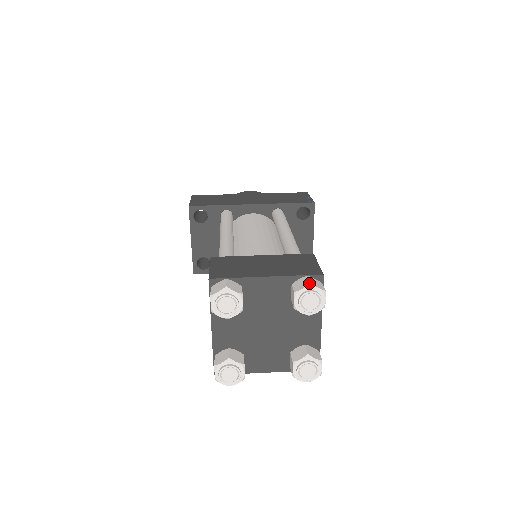
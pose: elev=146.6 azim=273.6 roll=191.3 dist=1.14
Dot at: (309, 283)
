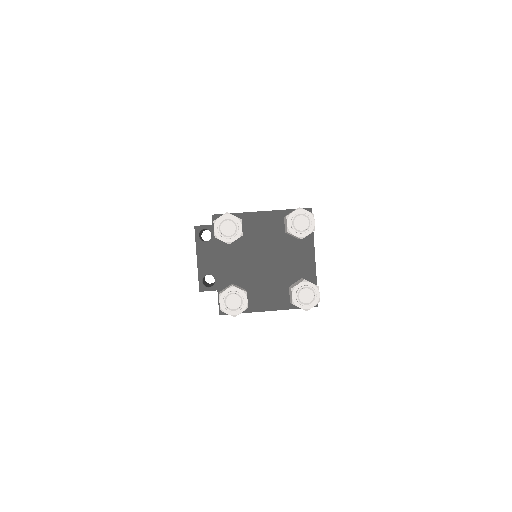
Dot at: occluded
